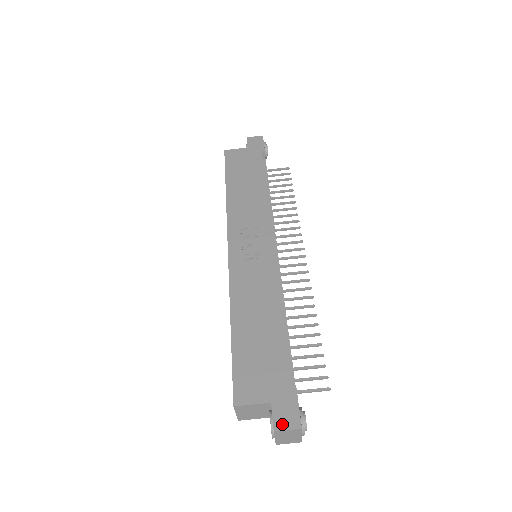
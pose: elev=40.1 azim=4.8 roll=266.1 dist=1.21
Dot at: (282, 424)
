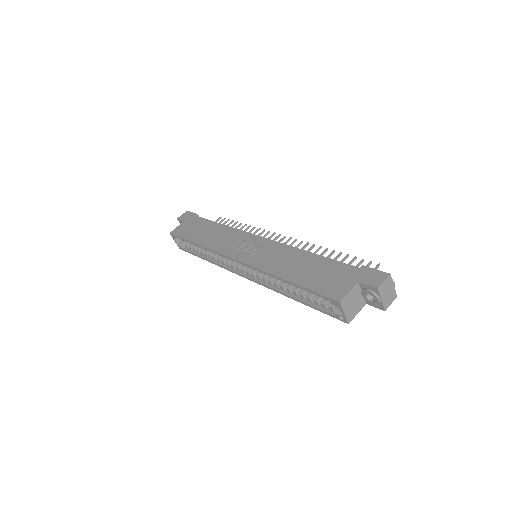
Dot at: (377, 282)
